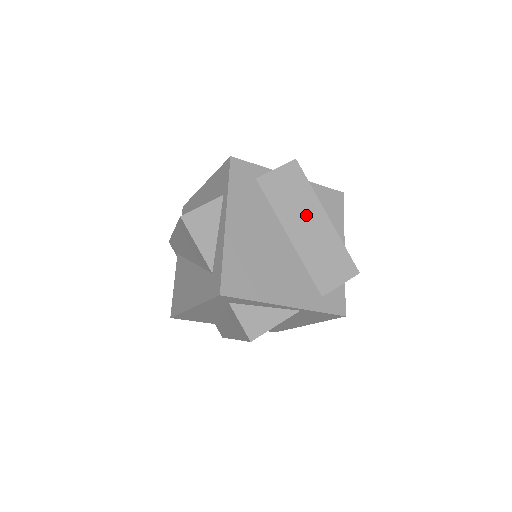
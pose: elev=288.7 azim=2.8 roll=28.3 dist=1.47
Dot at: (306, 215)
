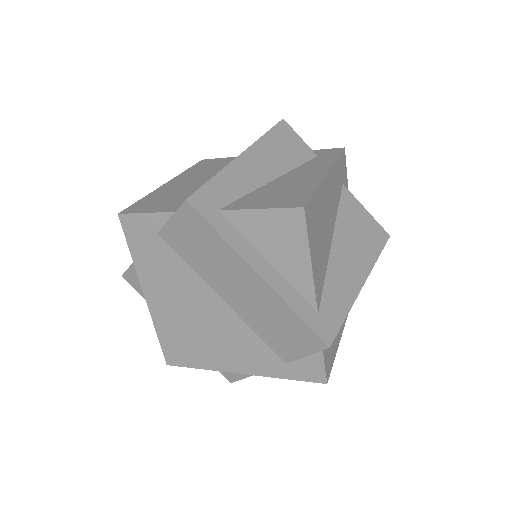
Dot at: (231, 275)
